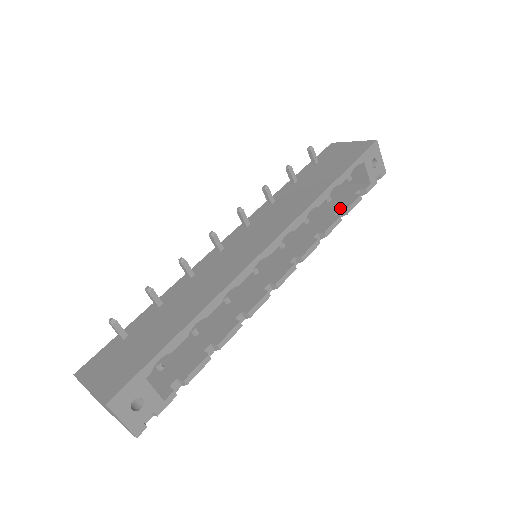
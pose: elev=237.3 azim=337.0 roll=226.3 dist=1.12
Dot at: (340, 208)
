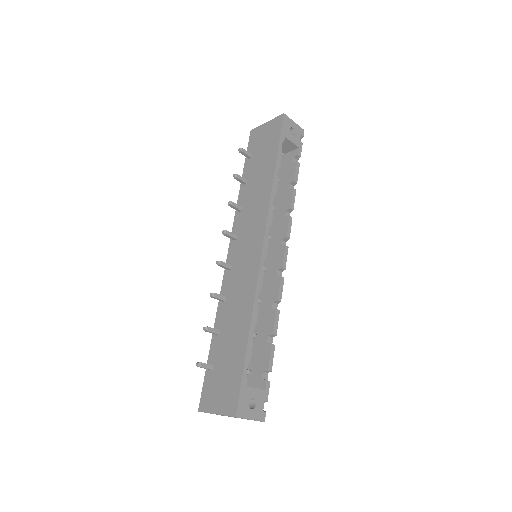
Dot at: (289, 181)
